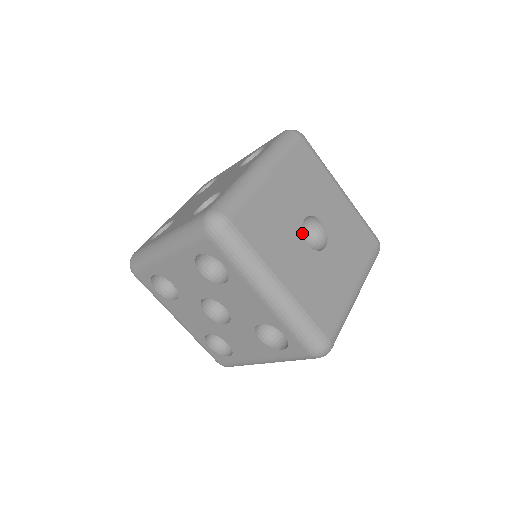
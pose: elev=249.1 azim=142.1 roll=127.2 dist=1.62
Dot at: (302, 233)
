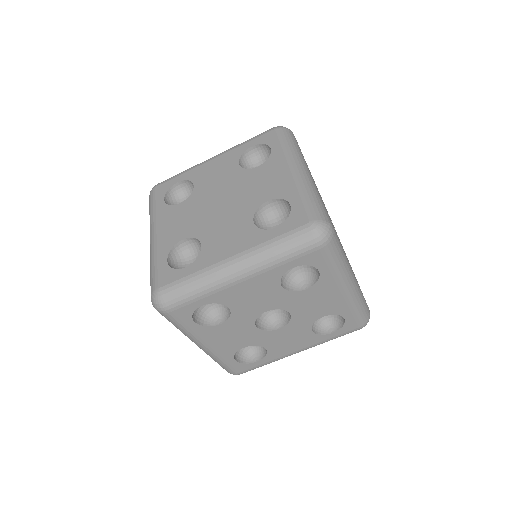
Dot at: occluded
